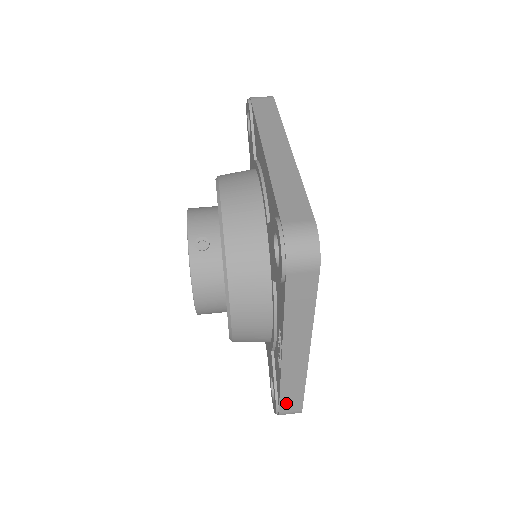
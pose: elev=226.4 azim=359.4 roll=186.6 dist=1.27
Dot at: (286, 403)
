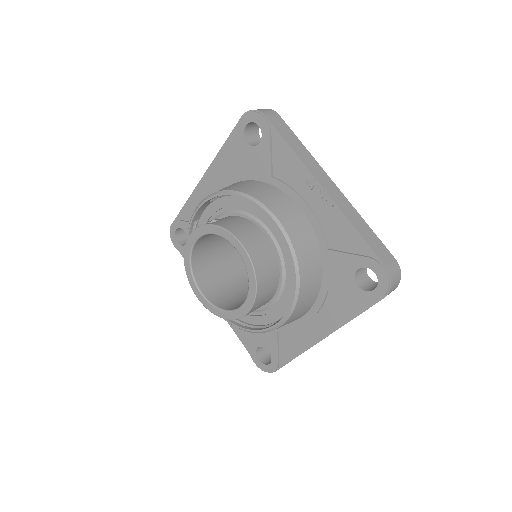
Dot at: (377, 250)
